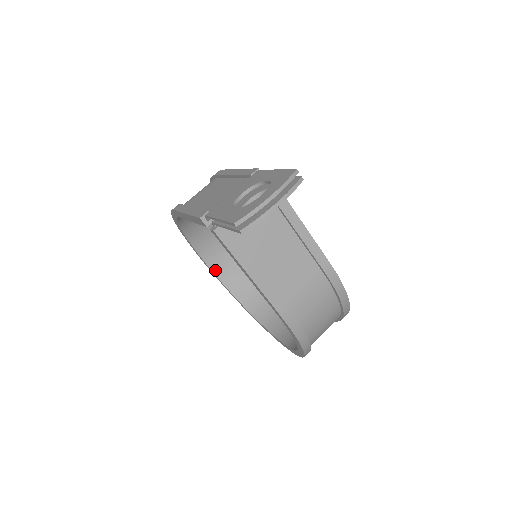
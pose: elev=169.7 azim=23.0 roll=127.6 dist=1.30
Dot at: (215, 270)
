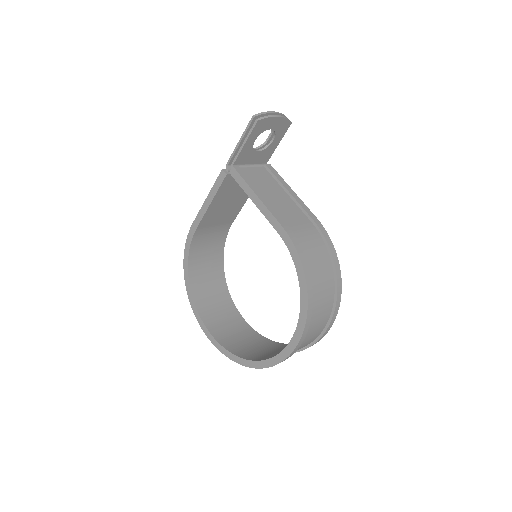
Dot at: (211, 331)
